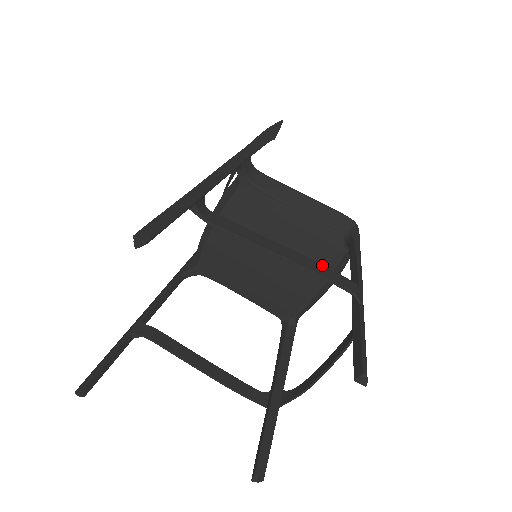
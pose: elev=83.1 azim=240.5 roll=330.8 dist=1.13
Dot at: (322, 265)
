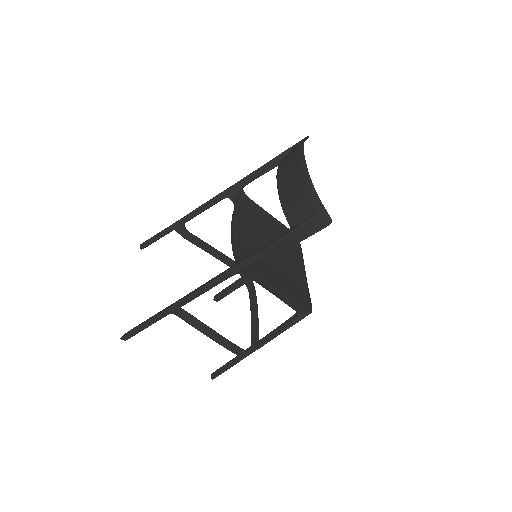
Dot at: (233, 345)
